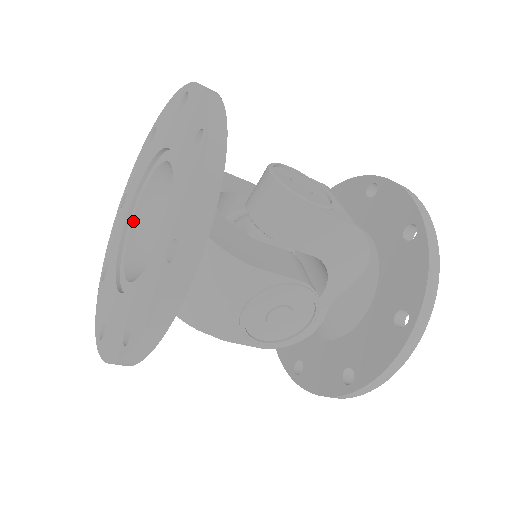
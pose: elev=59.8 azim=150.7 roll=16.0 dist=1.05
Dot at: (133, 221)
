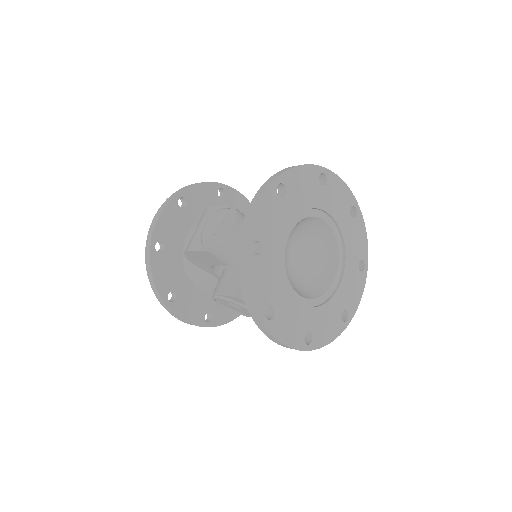
Dot at: occluded
